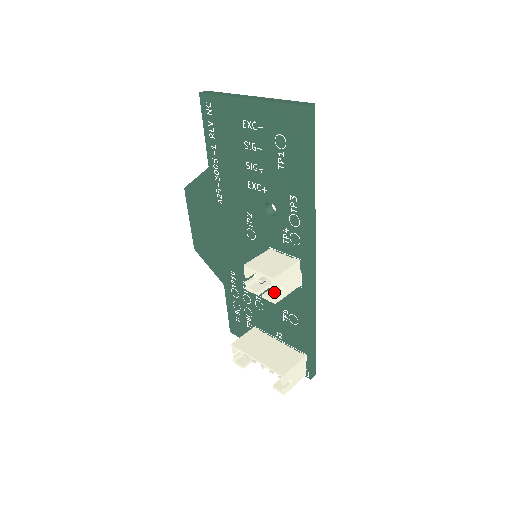
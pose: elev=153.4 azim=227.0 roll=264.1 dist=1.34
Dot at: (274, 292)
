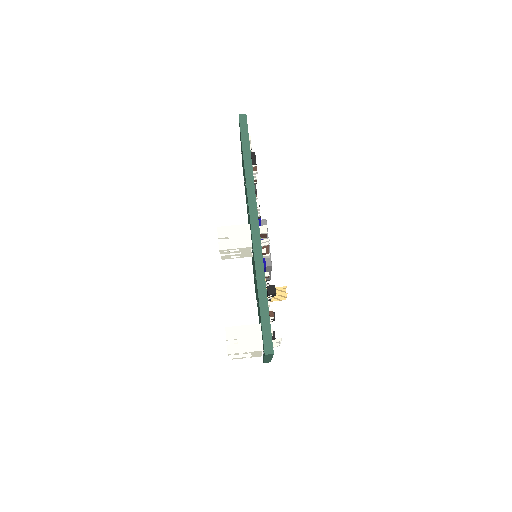
Dot at: occluded
